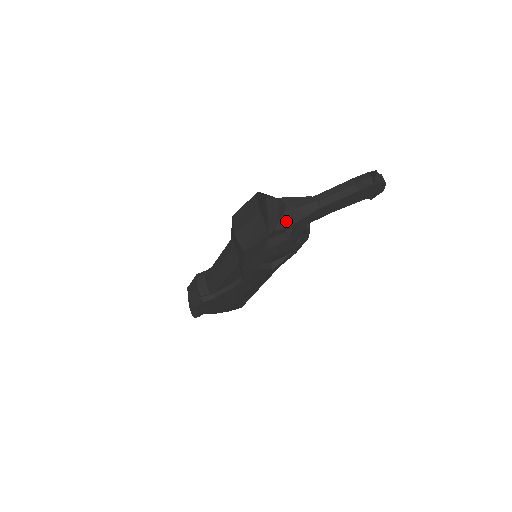
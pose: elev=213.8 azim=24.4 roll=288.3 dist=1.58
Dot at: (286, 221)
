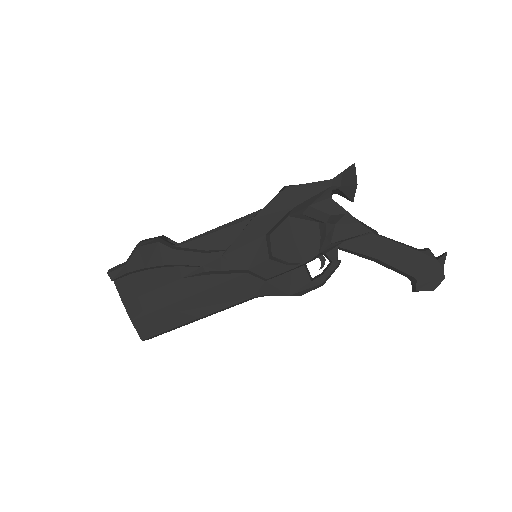
Dot at: (342, 207)
